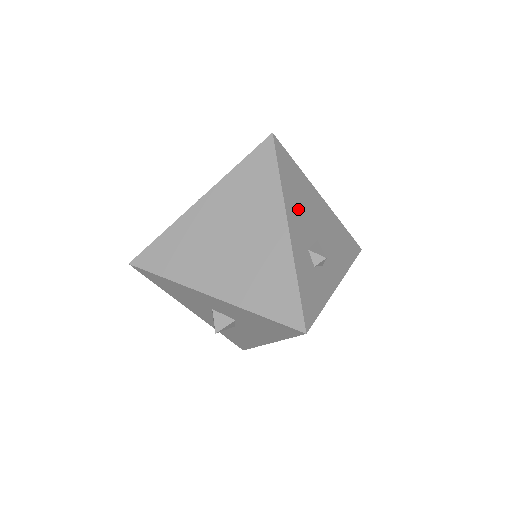
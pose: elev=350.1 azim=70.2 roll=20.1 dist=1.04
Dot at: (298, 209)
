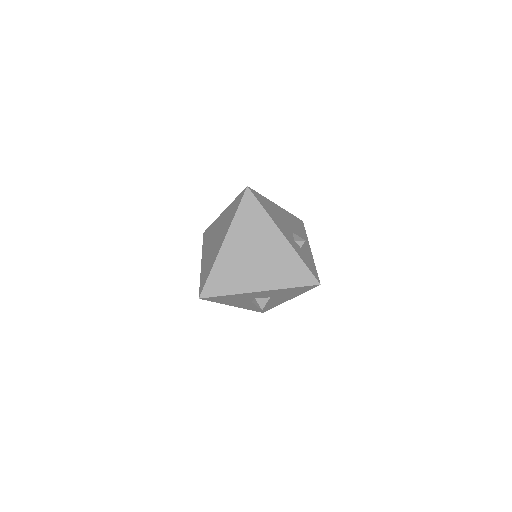
Dot at: (279, 221)
